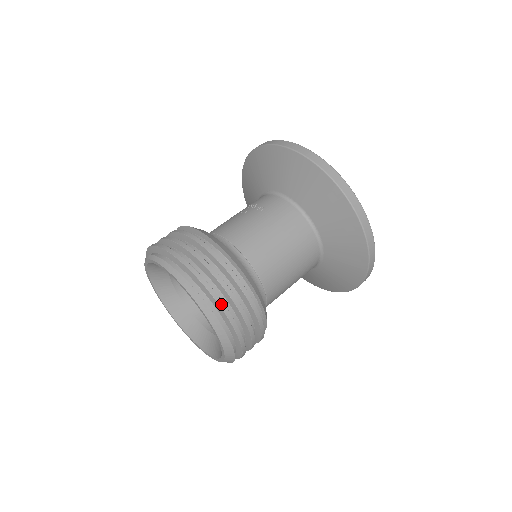
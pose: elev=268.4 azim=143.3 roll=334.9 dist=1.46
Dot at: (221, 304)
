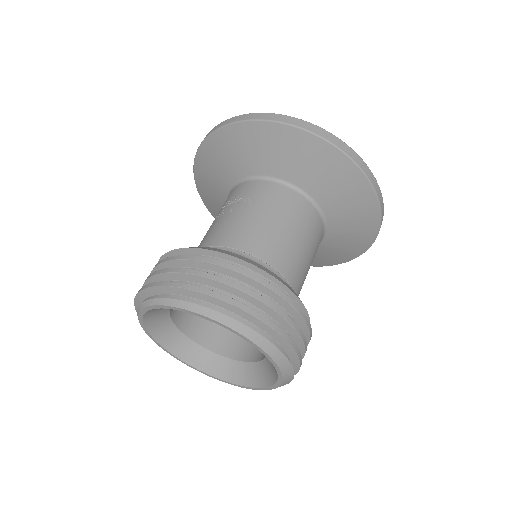
Dot at: (270, 324)
